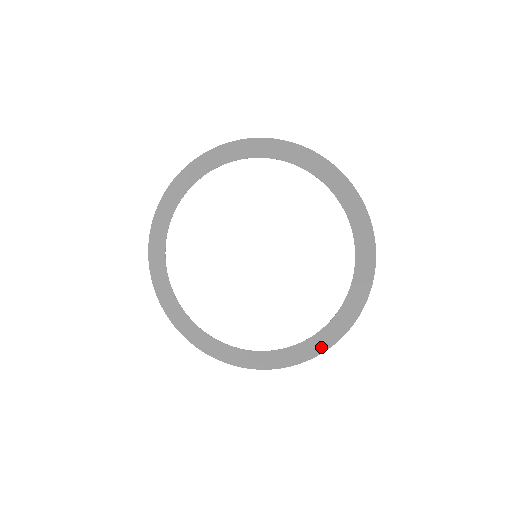
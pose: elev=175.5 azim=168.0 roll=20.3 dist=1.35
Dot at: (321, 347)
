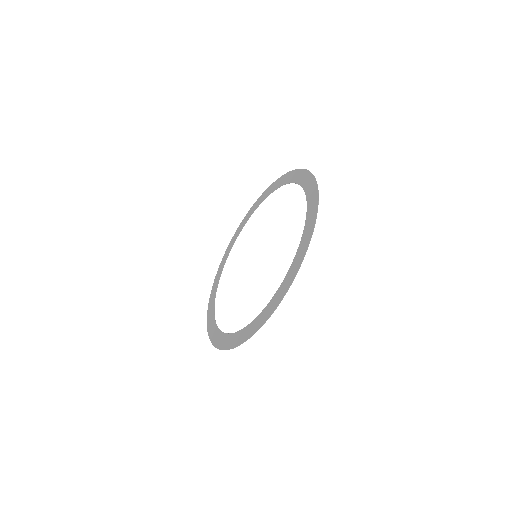
Dot at: (259, 325)
